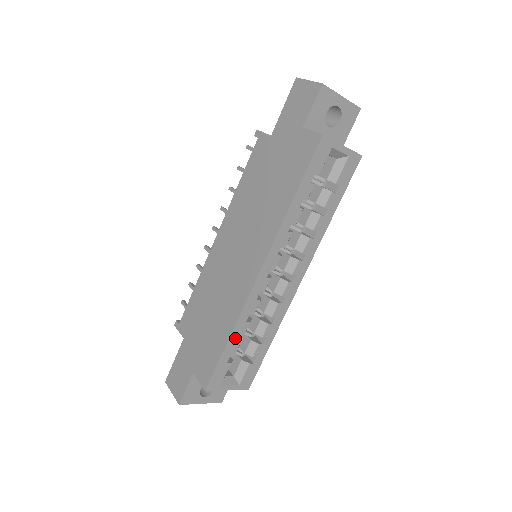
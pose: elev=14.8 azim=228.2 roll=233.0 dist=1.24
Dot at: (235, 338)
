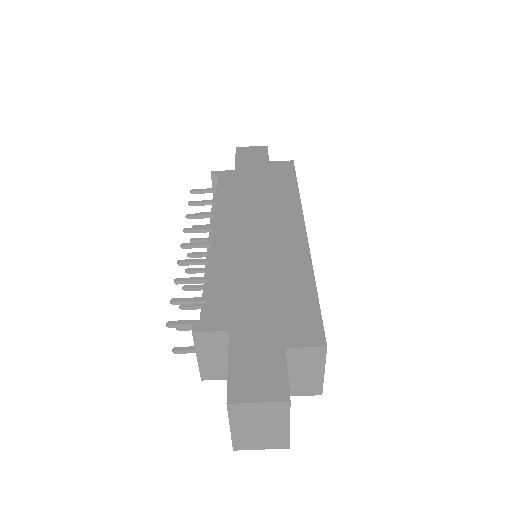
Dot at: occluded
